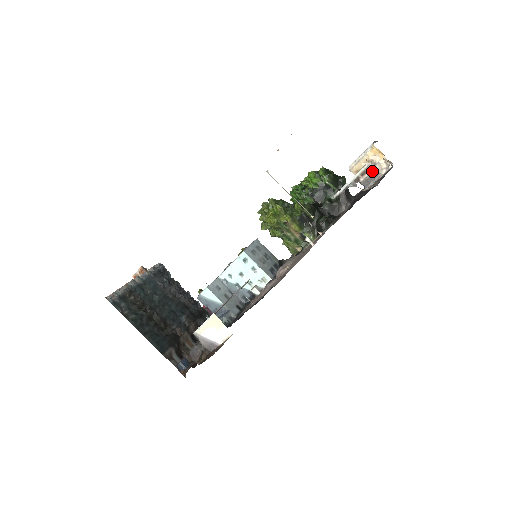
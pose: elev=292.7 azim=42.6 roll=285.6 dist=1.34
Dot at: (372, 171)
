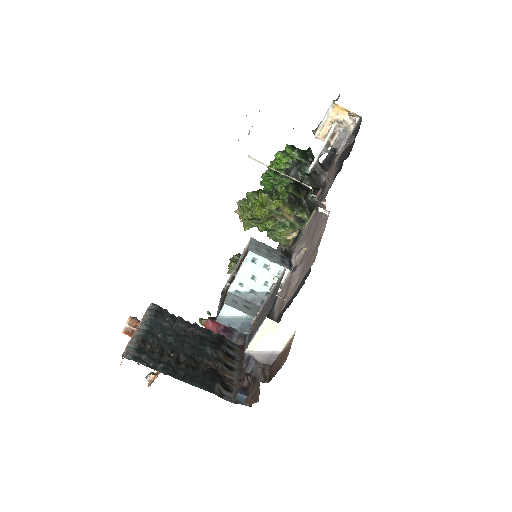
Dot at: (340, 131)
